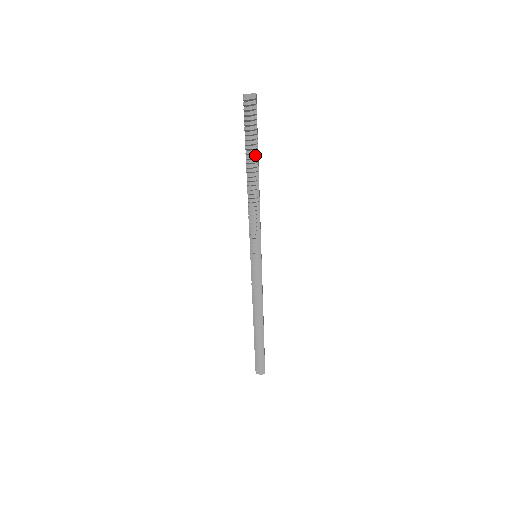
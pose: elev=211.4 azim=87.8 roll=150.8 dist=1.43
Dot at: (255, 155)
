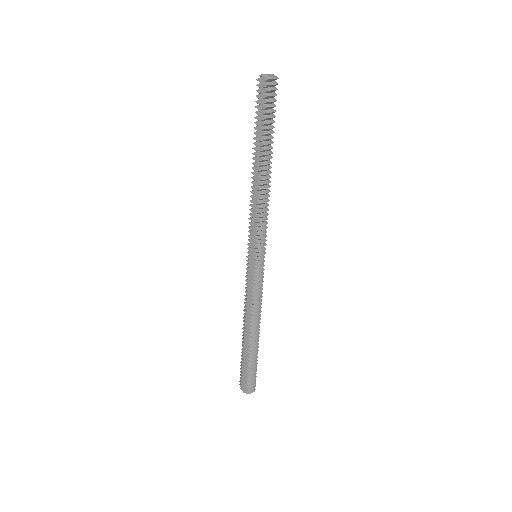
Dot at: (271, 141)
